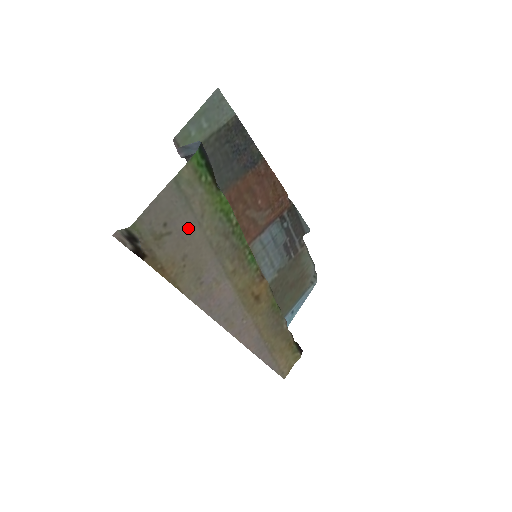
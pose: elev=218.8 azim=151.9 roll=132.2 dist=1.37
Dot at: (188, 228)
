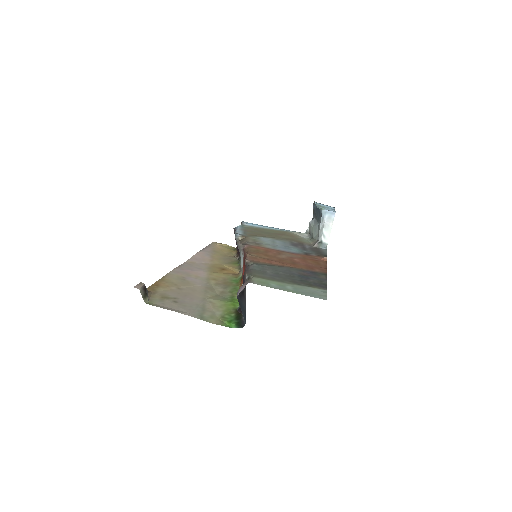
Dot at: (194, 298)
